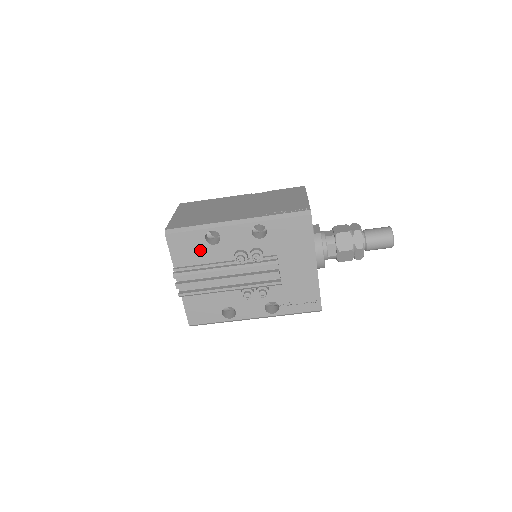
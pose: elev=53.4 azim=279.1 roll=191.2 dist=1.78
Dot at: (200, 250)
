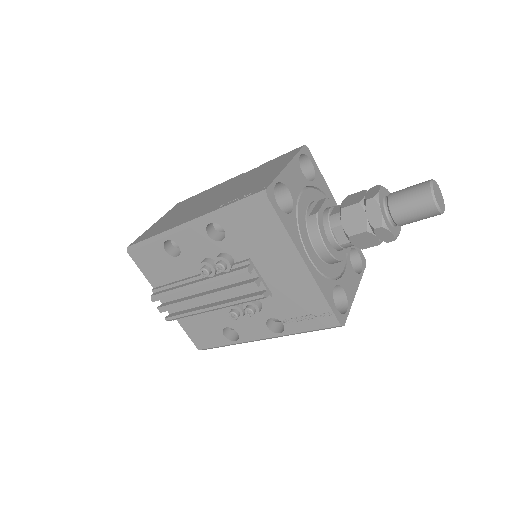
Dot at: (167, 265)
